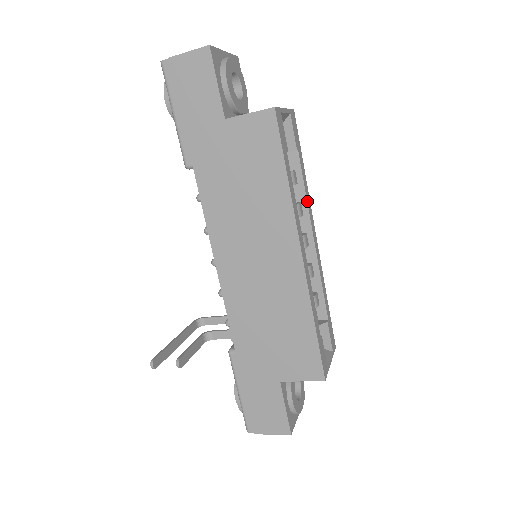
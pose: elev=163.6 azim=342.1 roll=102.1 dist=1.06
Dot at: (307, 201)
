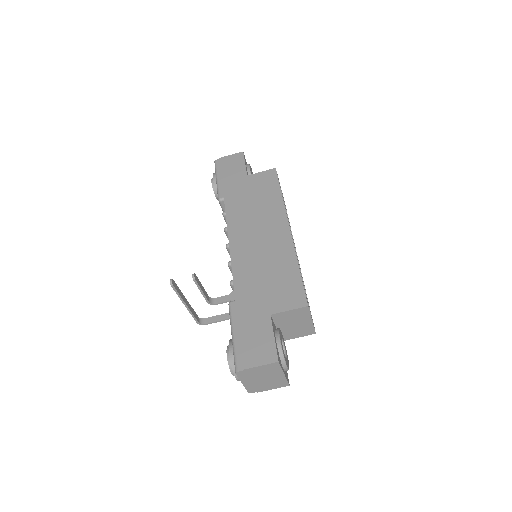
Dot at: occluded
